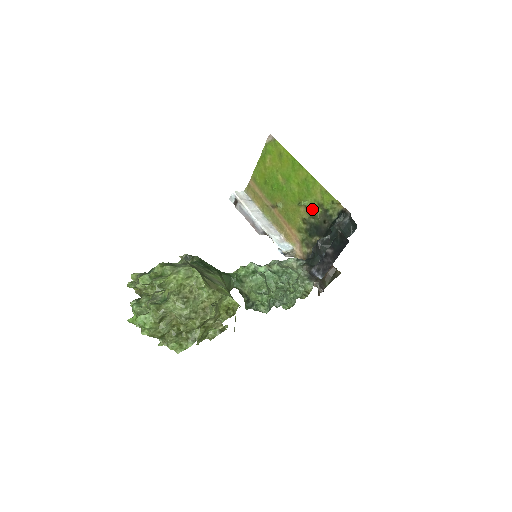
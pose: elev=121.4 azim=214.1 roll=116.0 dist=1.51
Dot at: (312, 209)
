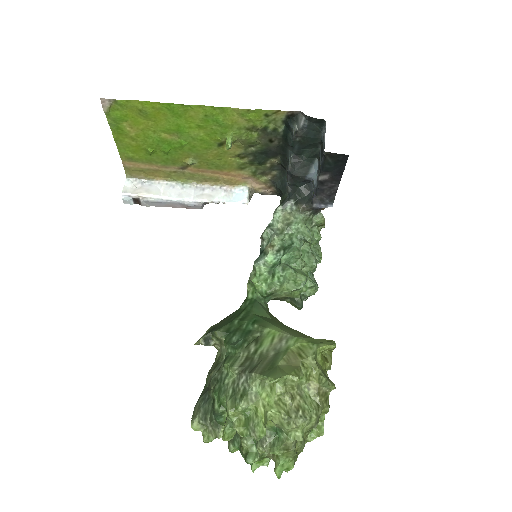
Dot at: (243, 140)
